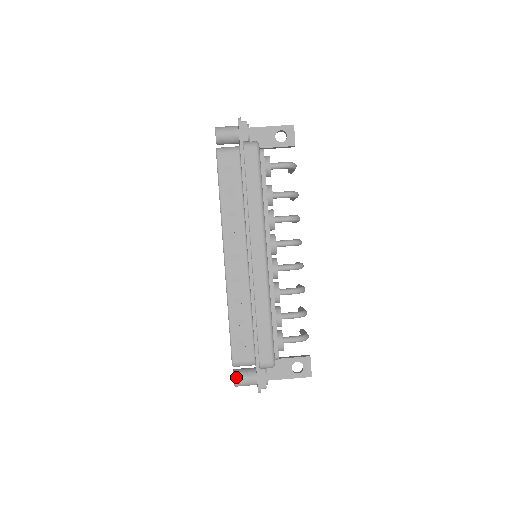
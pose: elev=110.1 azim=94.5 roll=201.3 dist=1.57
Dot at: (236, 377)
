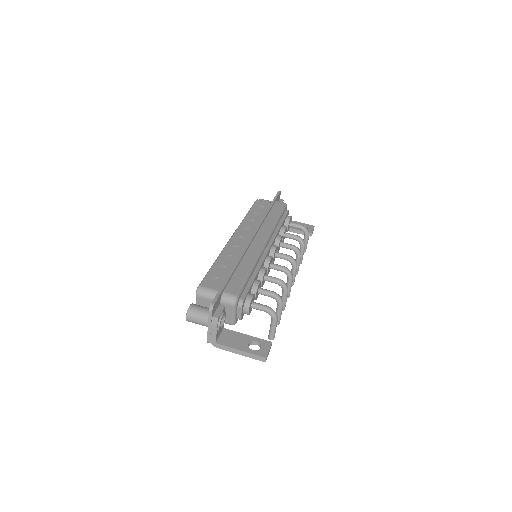
Dot at: (193, 304)
